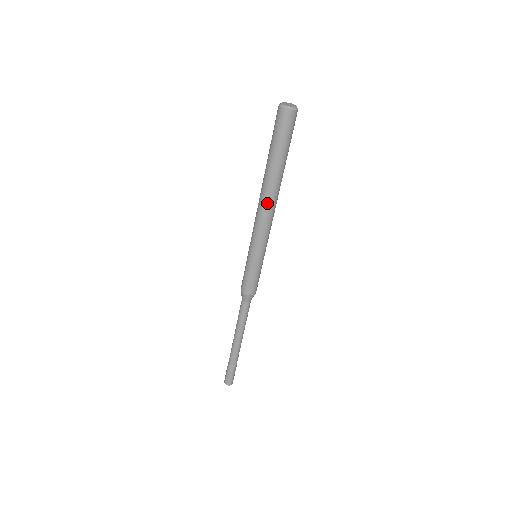
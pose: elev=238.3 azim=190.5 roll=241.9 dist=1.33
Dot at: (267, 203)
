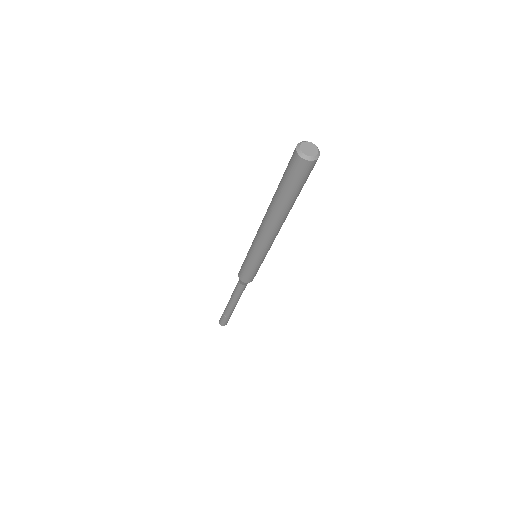
Dot at: (278, 229)
